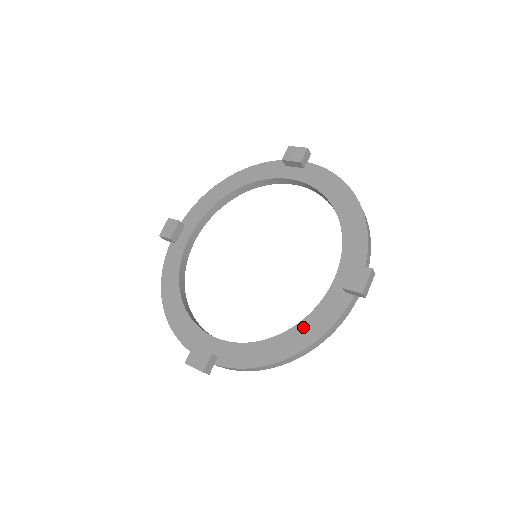
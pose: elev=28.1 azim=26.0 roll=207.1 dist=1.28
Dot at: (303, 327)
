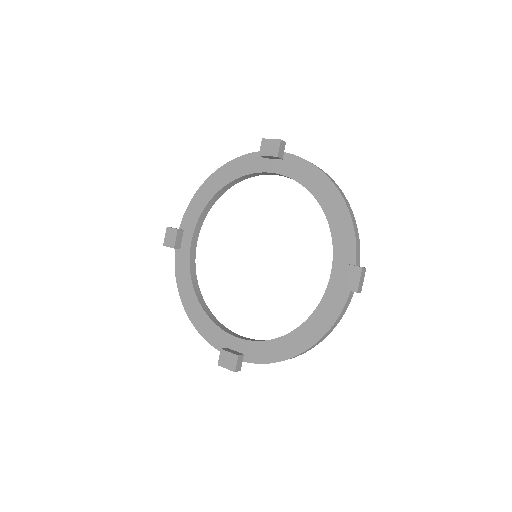
Dot at: (311, 323)
